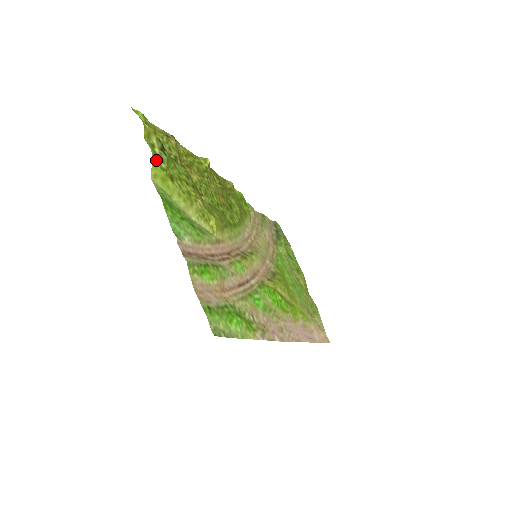
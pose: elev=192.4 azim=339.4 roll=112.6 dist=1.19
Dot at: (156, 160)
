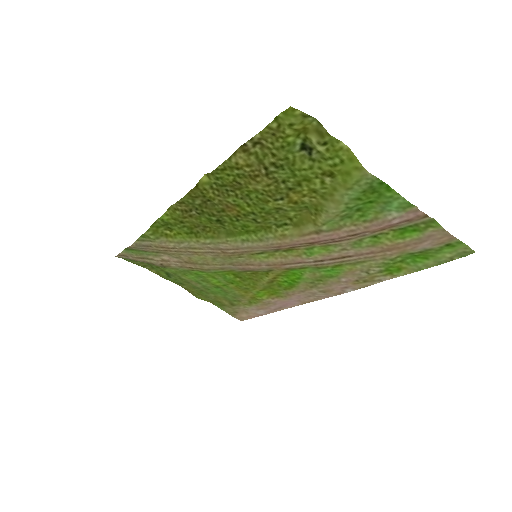
Dot at: (344, 154)
